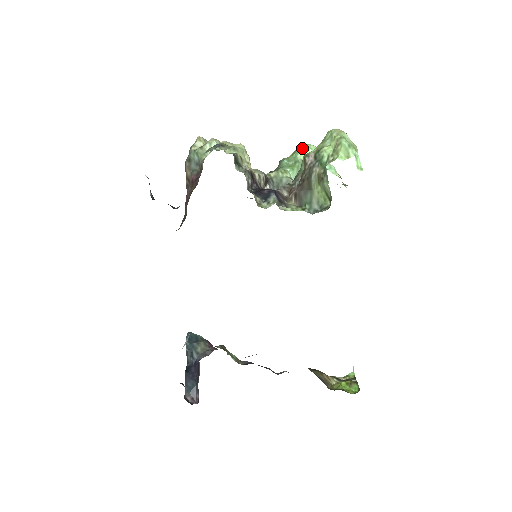
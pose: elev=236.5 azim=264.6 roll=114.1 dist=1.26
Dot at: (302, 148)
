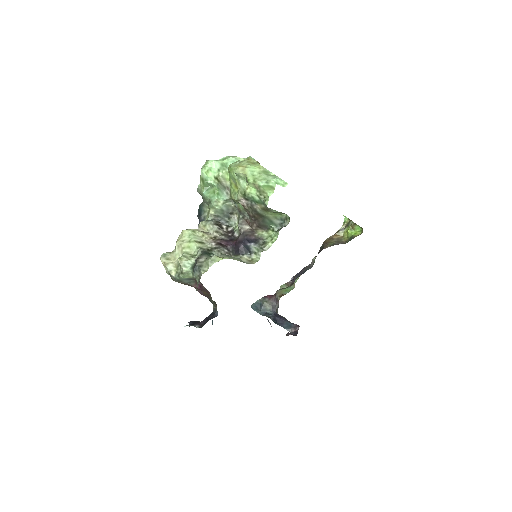
Dot at: (205, 175)
